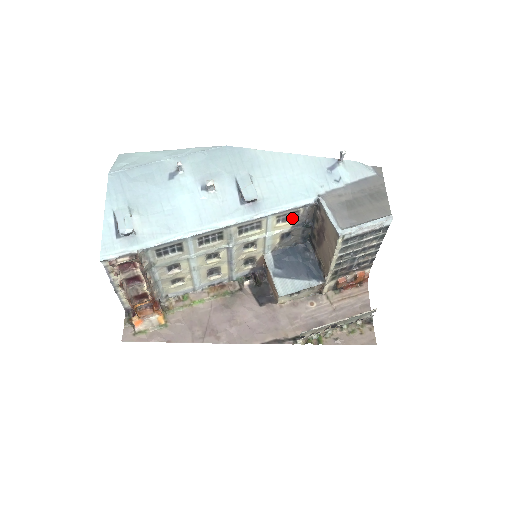
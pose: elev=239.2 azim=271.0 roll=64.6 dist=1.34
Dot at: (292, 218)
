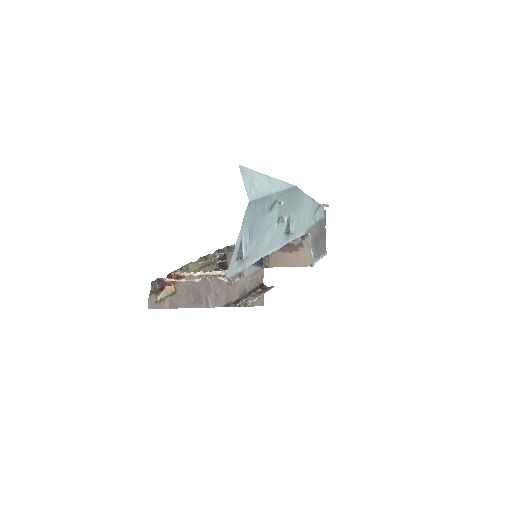
Dot at: occluded
